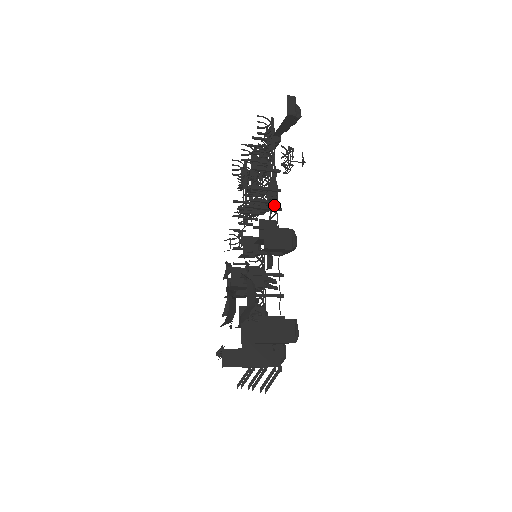
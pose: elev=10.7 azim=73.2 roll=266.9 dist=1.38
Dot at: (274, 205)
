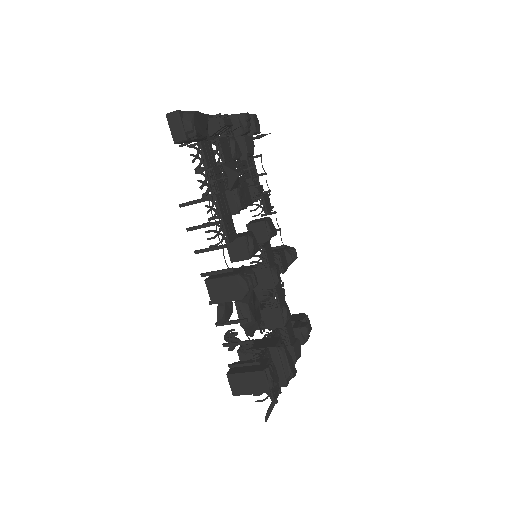
Dot at: (224, 234)
